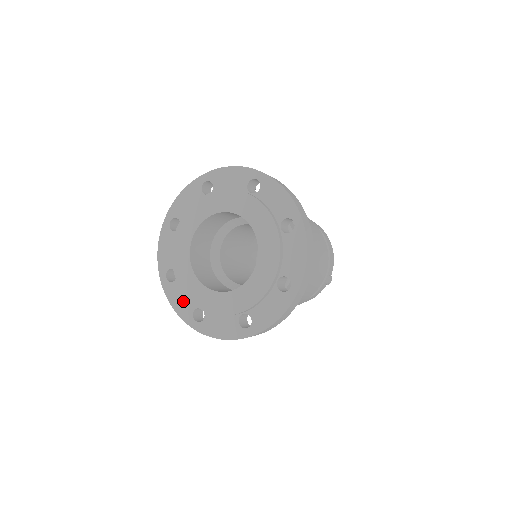
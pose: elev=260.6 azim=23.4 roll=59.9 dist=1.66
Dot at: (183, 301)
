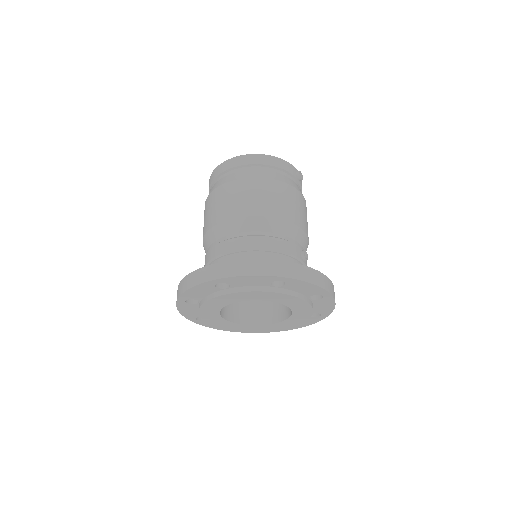
Dot at: occluded
